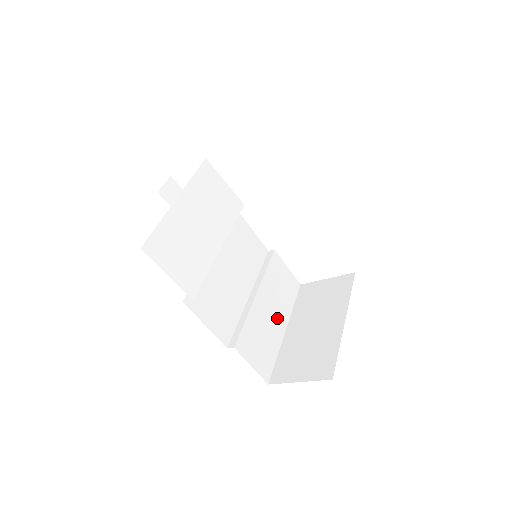
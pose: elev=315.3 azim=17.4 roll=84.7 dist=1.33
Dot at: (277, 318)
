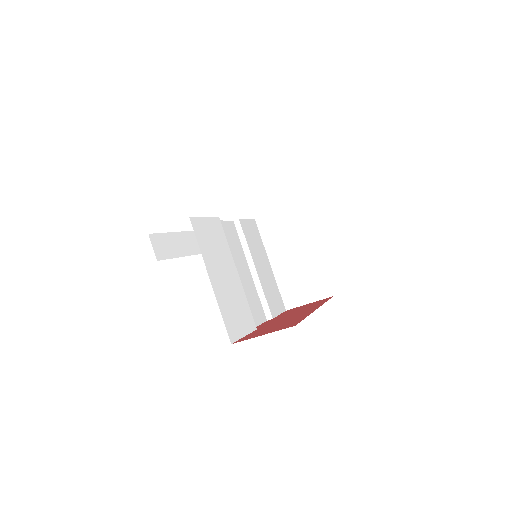
Dot at: (266, 265)
